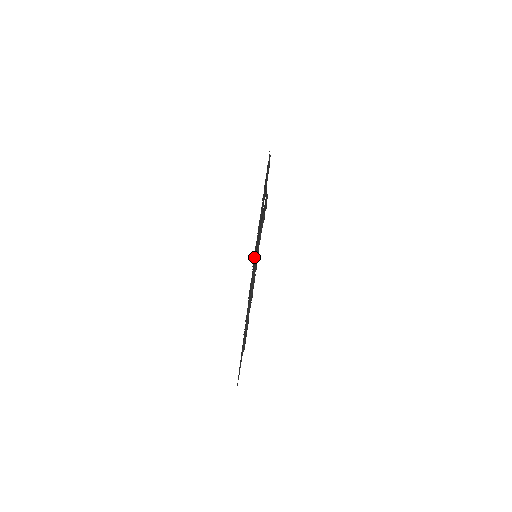
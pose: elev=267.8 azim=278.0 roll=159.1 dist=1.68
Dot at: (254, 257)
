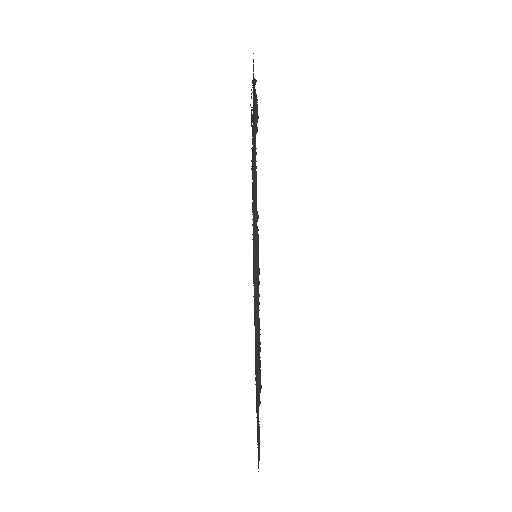
Dot at: occluded
